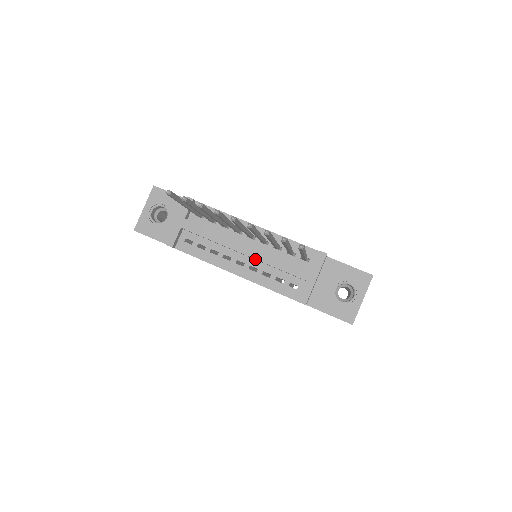
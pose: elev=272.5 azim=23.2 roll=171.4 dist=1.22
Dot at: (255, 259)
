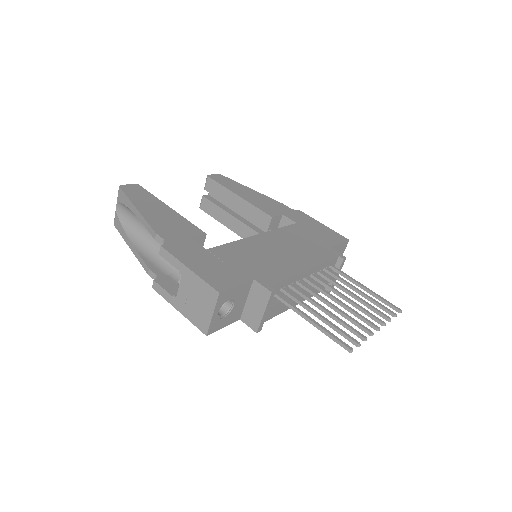
Dot at: occluded
